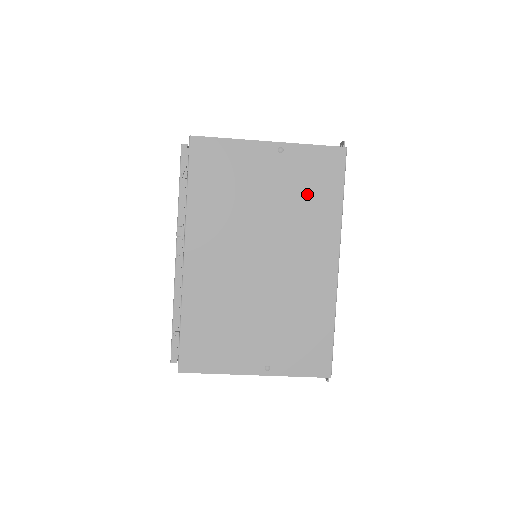
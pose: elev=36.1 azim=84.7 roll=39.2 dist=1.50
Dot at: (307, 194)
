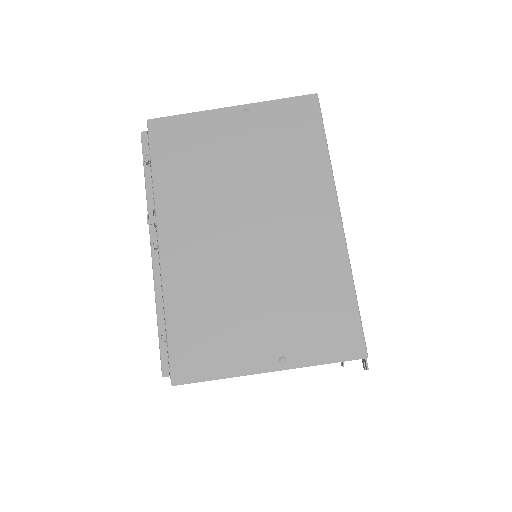
Dot at: (285, 149)
